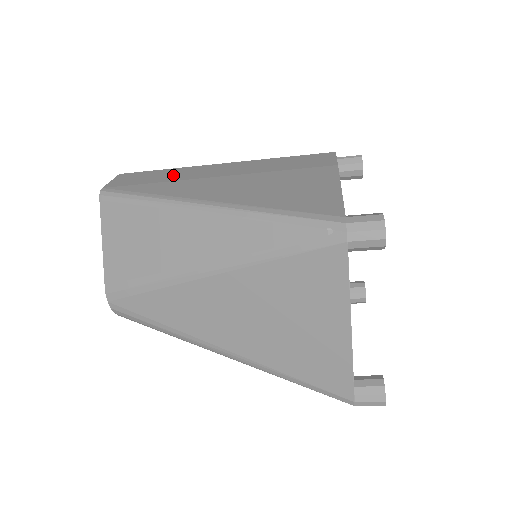
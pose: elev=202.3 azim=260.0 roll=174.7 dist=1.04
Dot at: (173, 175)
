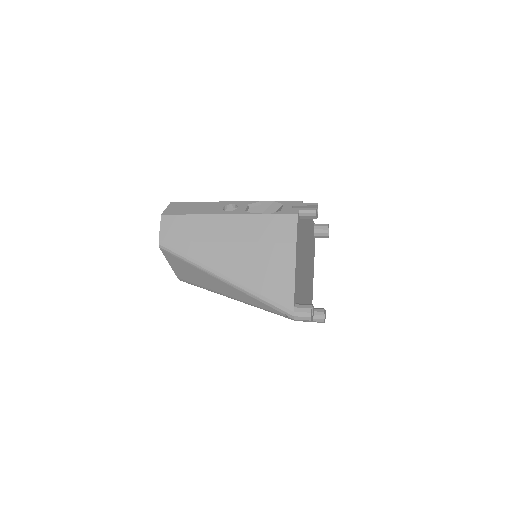
Dot at: (198, 230)
